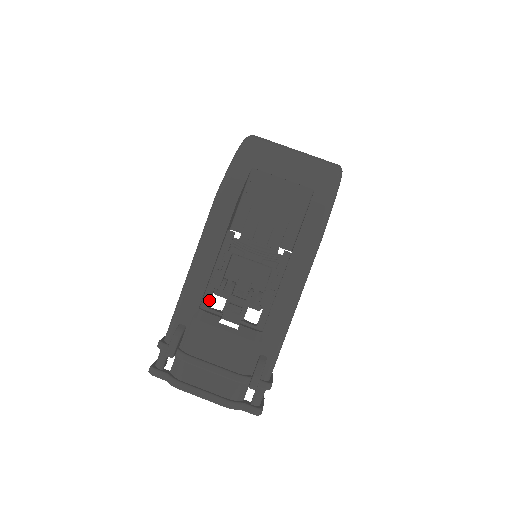
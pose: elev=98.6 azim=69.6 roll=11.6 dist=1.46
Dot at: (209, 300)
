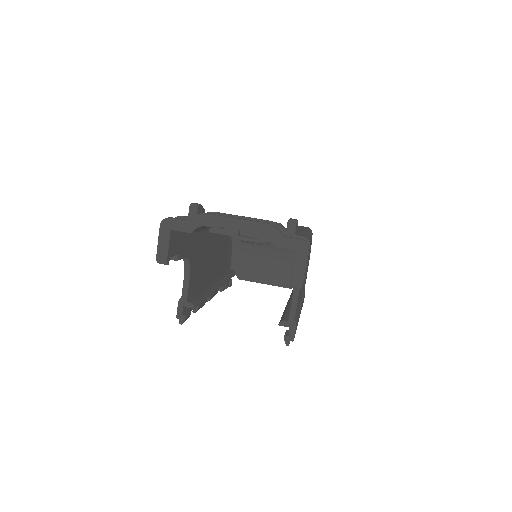
Dot at: occluded
